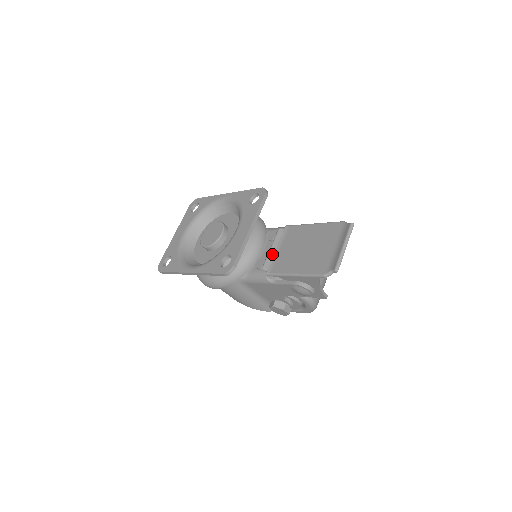
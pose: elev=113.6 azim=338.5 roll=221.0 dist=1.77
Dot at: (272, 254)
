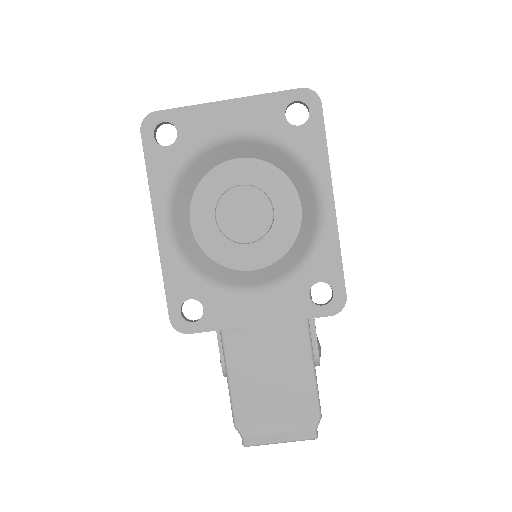
Dot at: occluded
